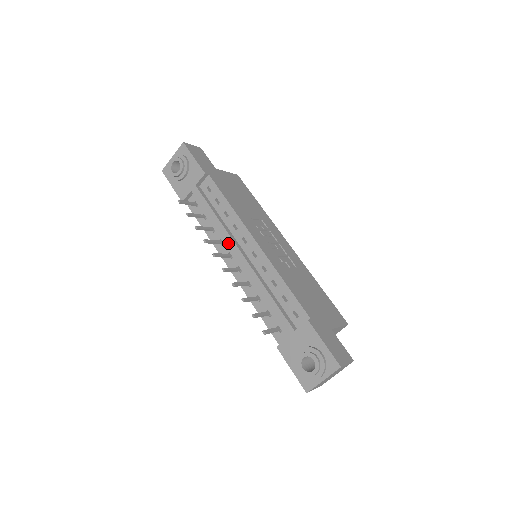
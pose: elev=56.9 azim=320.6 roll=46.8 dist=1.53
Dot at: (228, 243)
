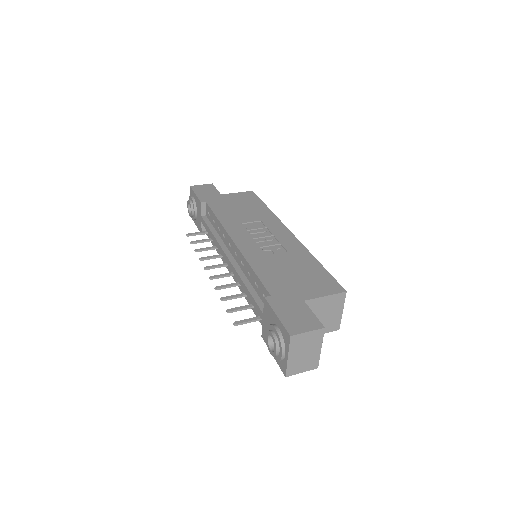
Dot at: (221, 253)
